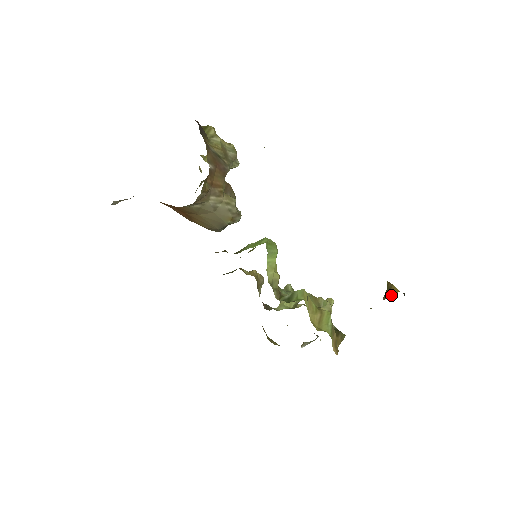
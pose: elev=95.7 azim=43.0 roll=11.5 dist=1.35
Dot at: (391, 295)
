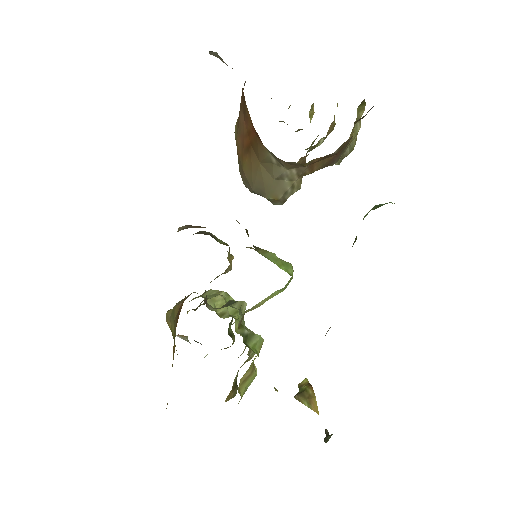
Dot at: (307, 405)
